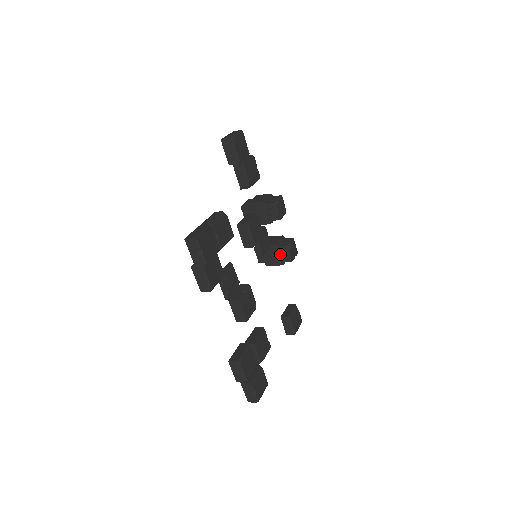
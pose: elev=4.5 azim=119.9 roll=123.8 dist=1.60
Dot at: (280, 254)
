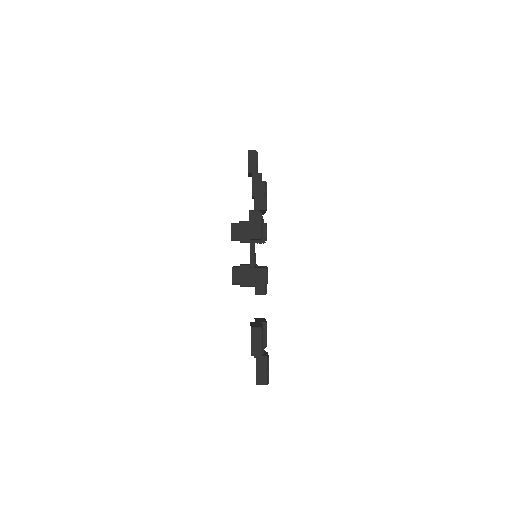
Dot at: occluded
